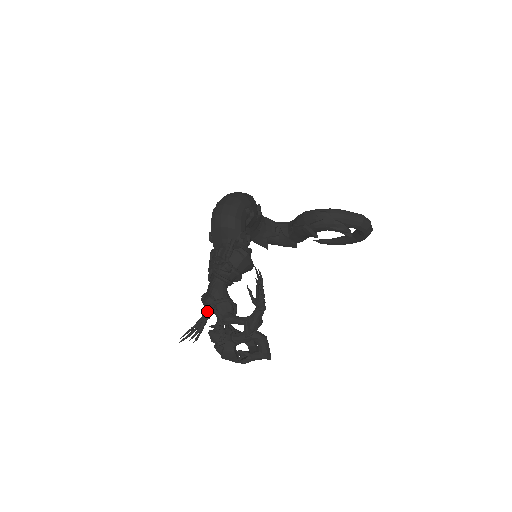
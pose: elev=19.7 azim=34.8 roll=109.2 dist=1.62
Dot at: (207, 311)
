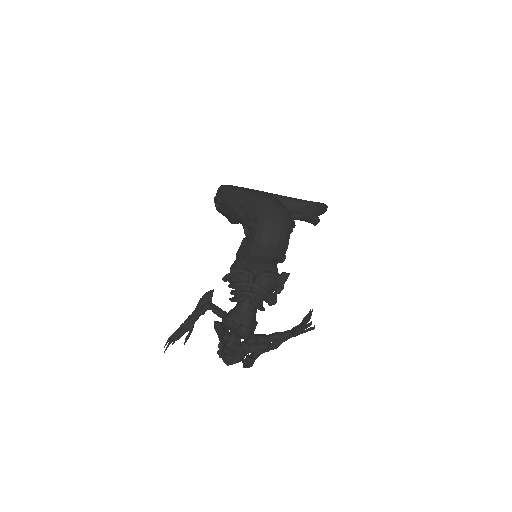
Dot at: occluded
